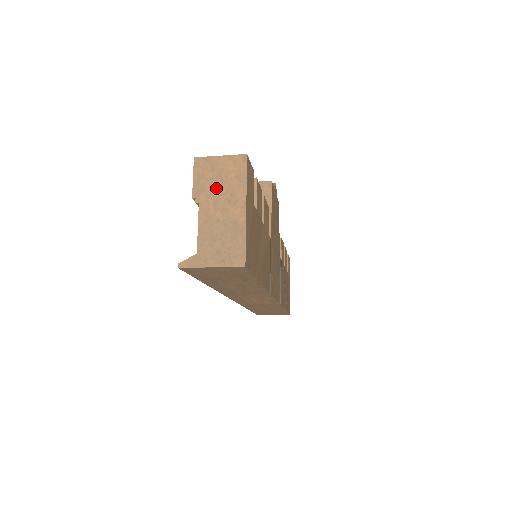
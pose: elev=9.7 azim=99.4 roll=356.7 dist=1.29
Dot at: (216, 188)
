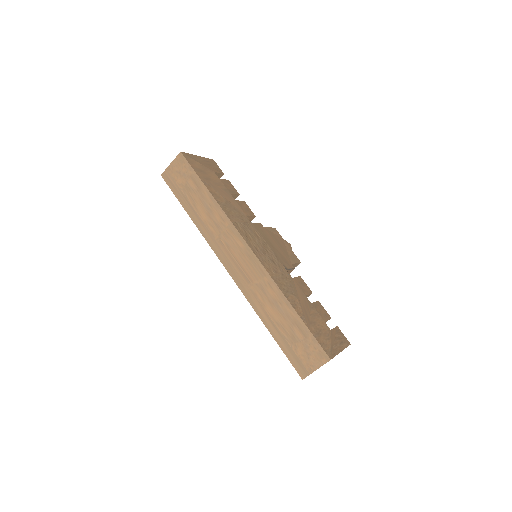
Dot at: occluded
